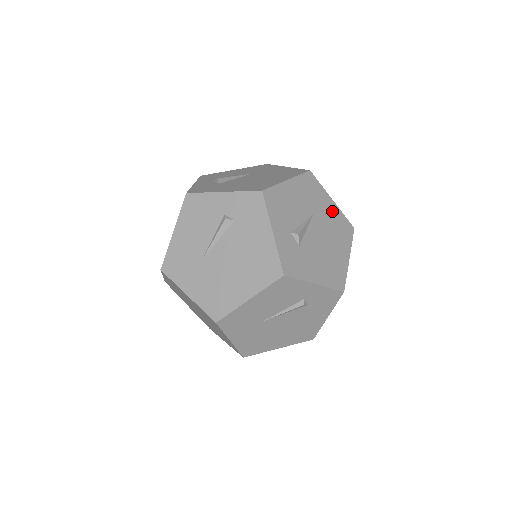
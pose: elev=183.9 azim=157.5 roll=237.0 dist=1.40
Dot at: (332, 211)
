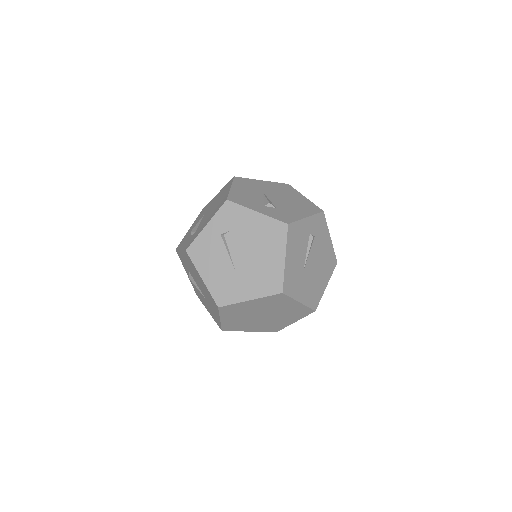
Dot at: (269, 185)
